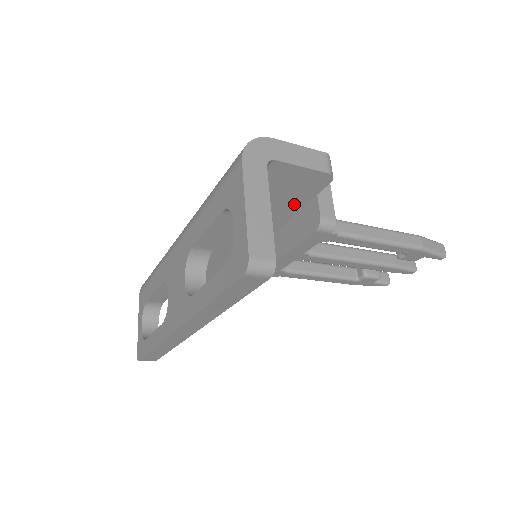
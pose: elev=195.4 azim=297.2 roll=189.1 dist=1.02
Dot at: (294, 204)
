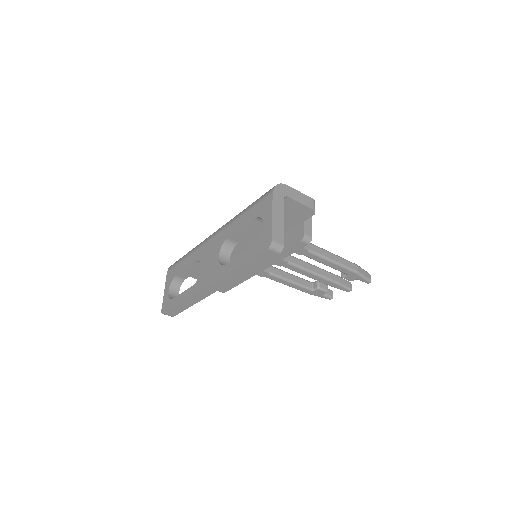
Dot at: (290, 225)
